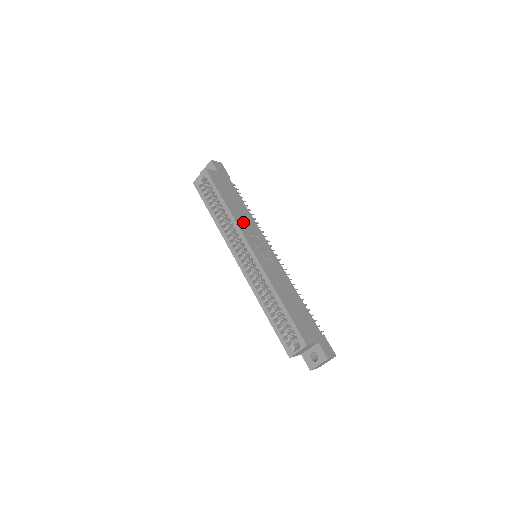
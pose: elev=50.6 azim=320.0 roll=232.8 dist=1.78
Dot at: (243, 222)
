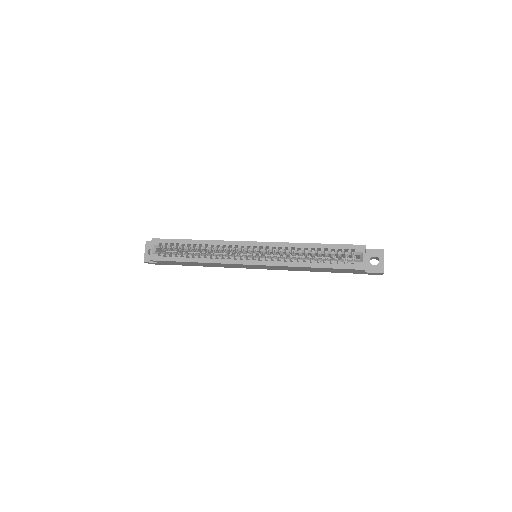
Dot at: occluded
